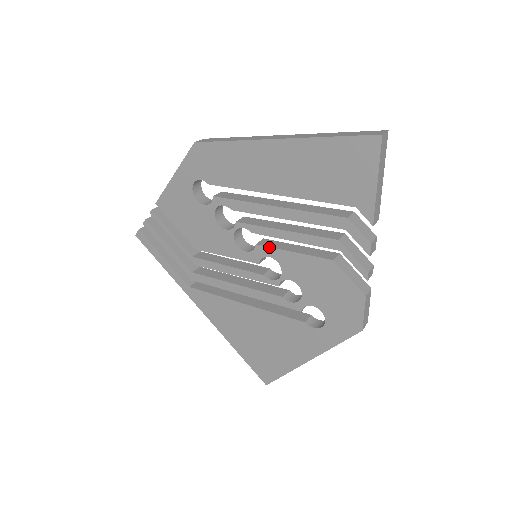
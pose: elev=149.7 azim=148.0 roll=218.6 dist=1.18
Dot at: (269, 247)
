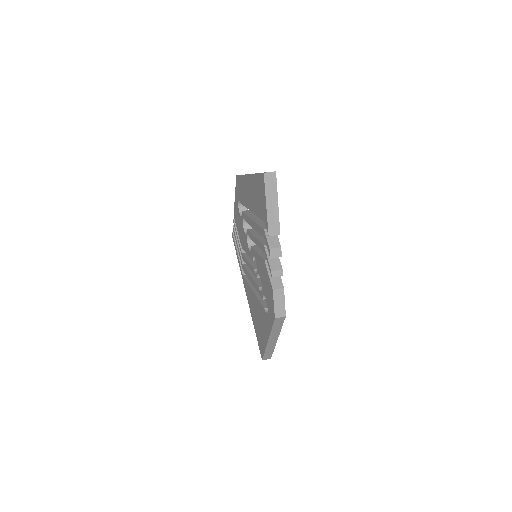
Dot at: (253, 248)
